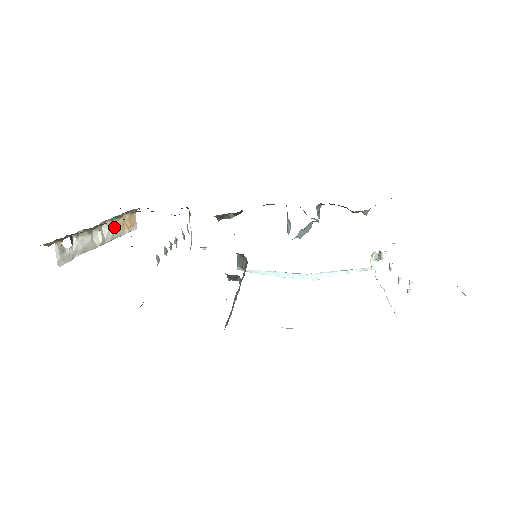
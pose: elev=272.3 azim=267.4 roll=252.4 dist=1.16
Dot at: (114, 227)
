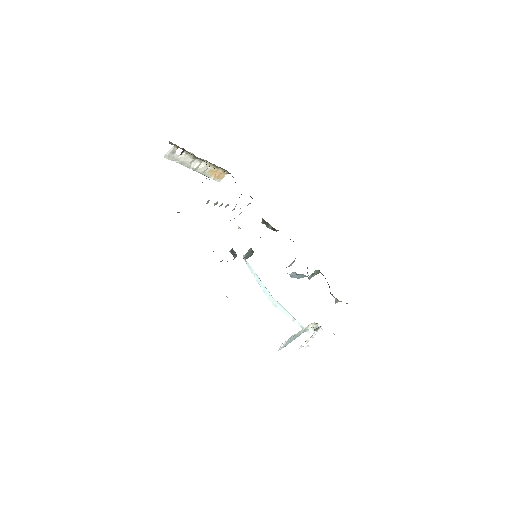
Dot at: (208, 168)
